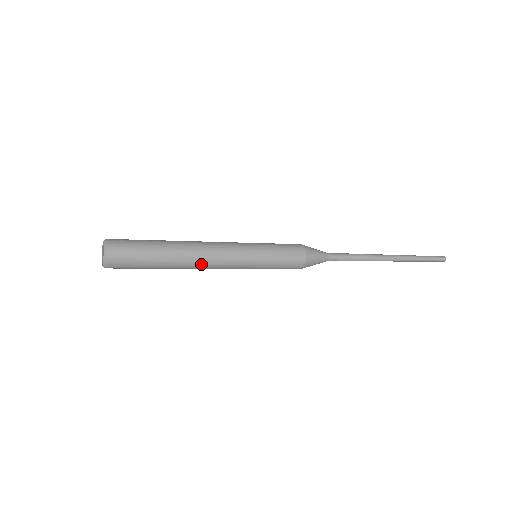
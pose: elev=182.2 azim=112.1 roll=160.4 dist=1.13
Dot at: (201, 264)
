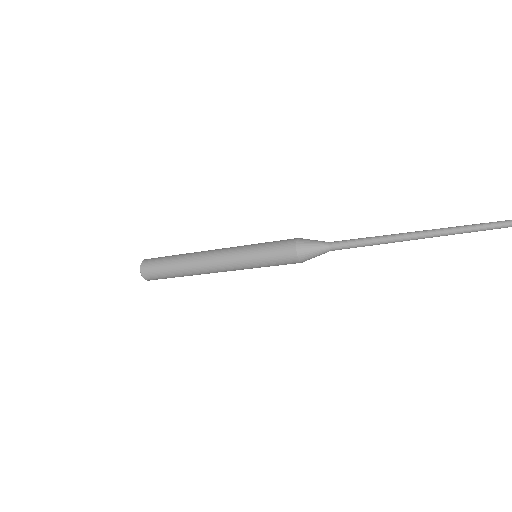
Dot at: (203, 260)
